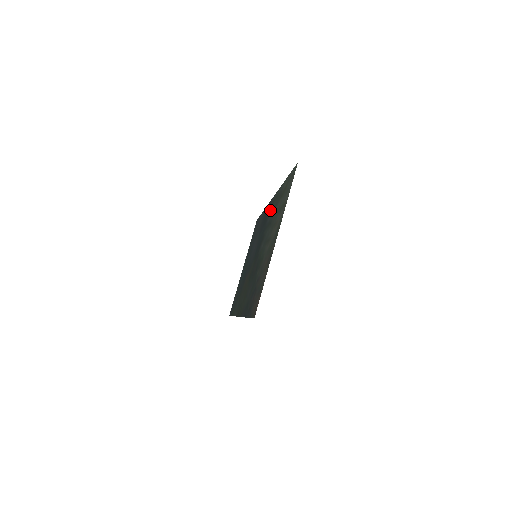
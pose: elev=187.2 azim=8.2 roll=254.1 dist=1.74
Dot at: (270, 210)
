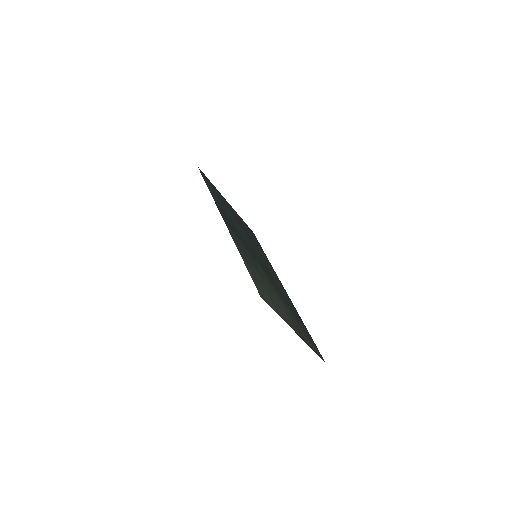
Dot at: (236, 238)
